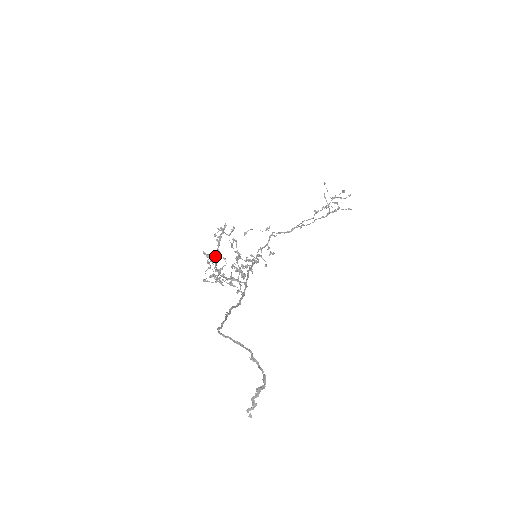
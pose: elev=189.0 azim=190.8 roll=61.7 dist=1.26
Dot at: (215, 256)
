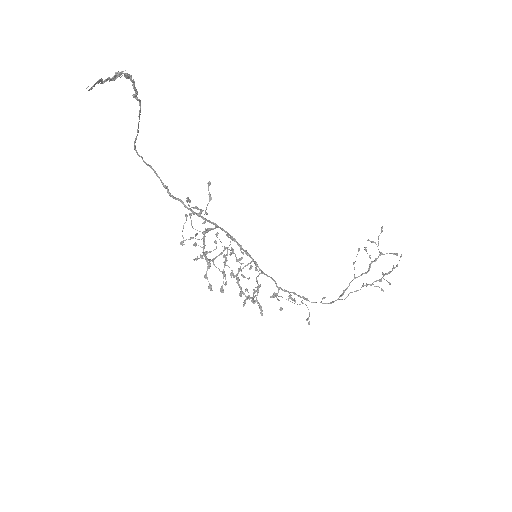
Dot at: (213, 259)
